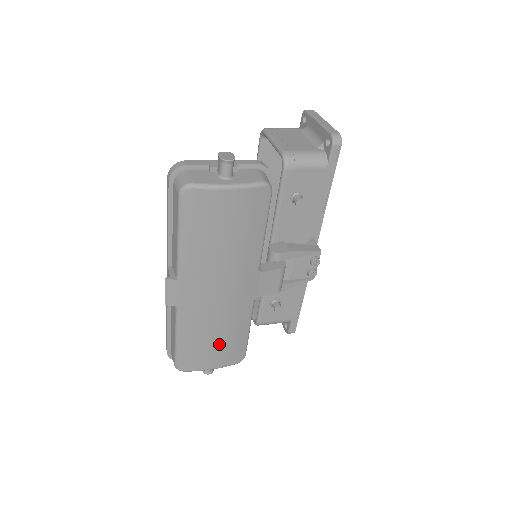
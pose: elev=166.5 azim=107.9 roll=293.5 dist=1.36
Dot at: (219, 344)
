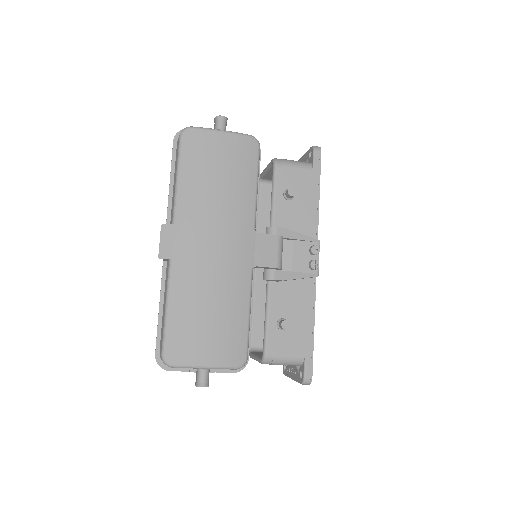
Dot at: (214, 323)
